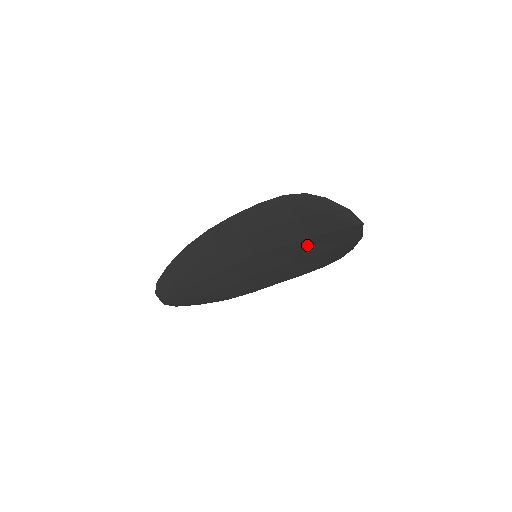
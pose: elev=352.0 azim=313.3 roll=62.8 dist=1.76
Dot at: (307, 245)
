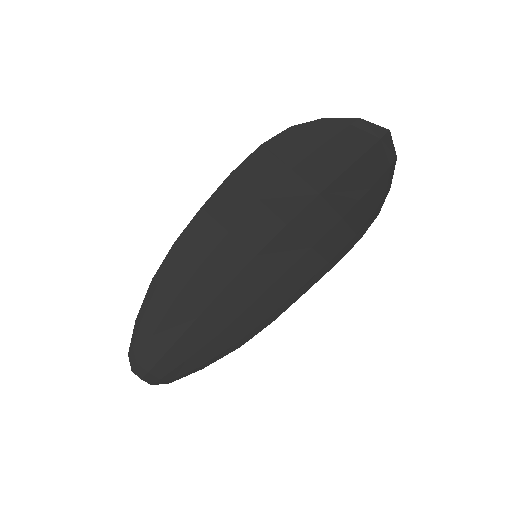
Dot at: (322, 208)
